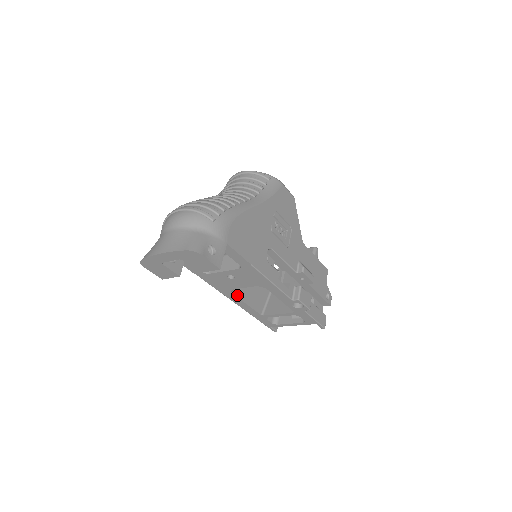
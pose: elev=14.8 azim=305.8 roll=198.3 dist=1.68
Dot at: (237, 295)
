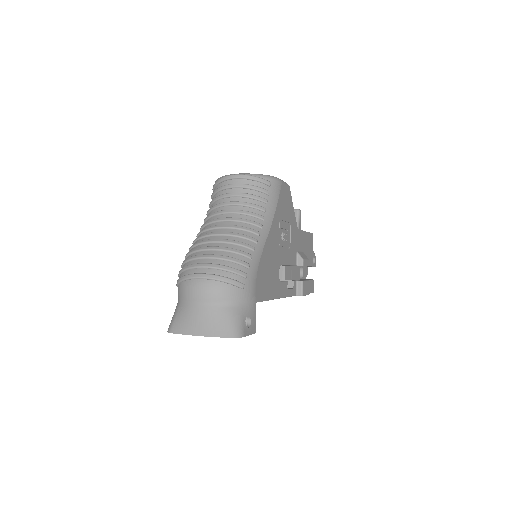
Dot at: occluded
